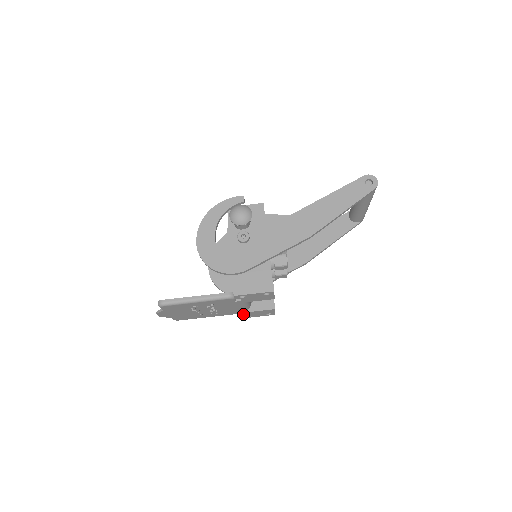
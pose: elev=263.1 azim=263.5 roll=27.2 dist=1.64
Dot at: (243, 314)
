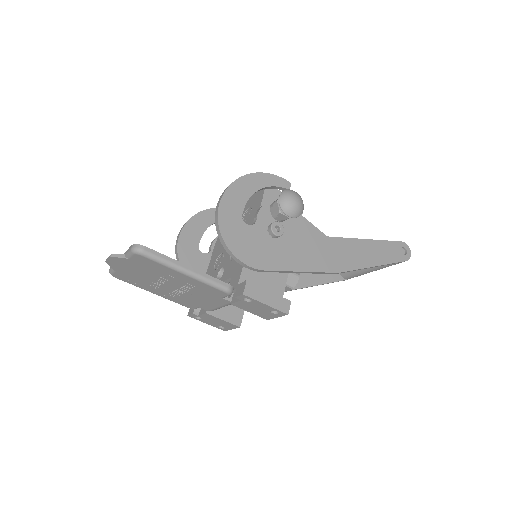
Dot at: (196, 312)
